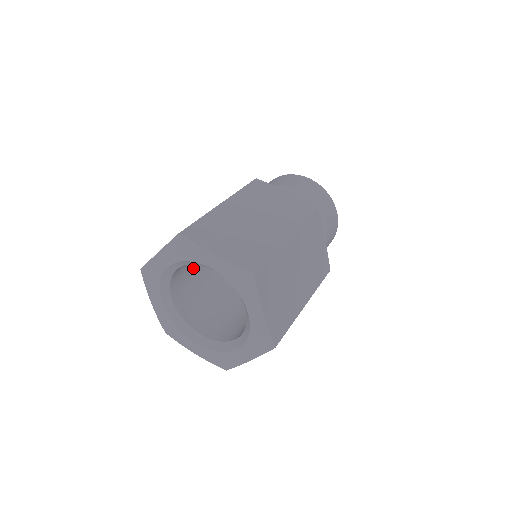
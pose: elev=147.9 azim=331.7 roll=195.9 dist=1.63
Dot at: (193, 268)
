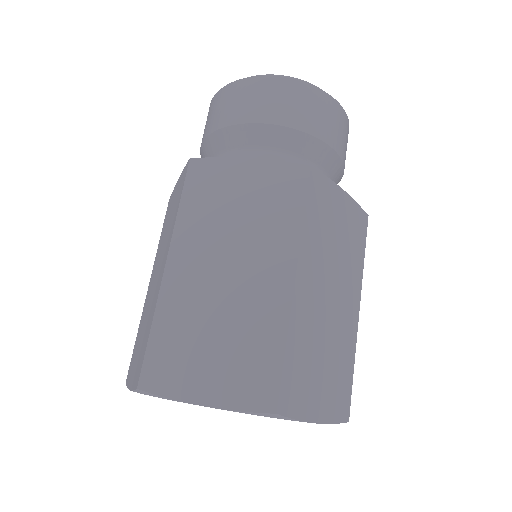
Dot at: occluded
